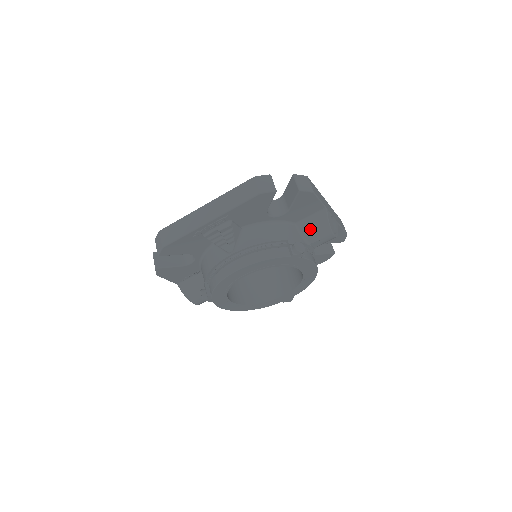
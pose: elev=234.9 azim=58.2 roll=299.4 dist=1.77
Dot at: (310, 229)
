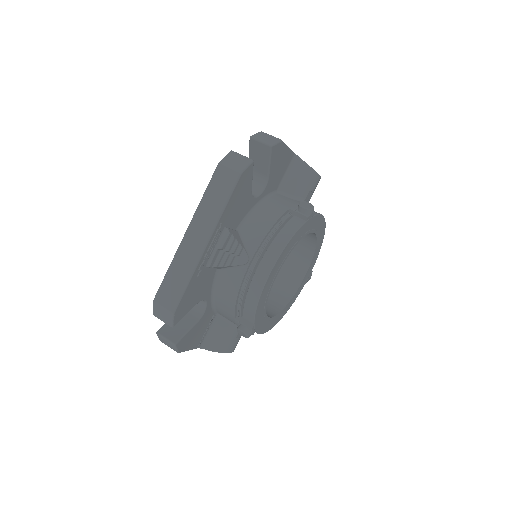
Dot at: (295, 185)
